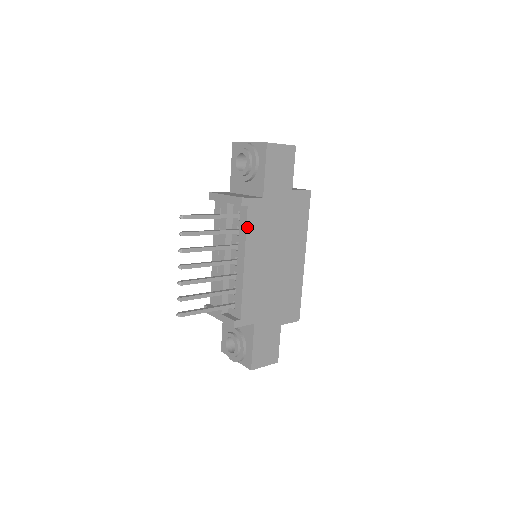
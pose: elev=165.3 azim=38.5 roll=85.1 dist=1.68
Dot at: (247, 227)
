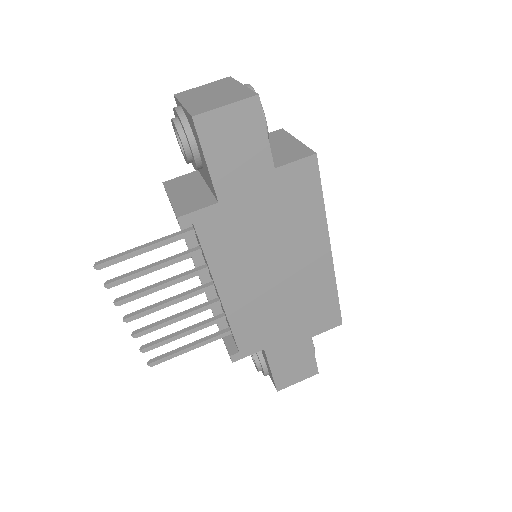
Dot at: (204, 251)
